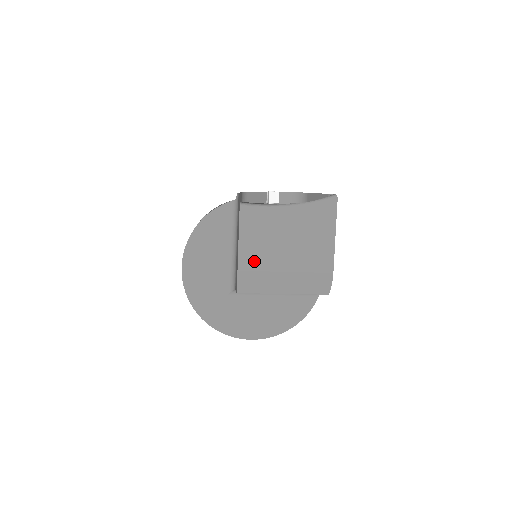
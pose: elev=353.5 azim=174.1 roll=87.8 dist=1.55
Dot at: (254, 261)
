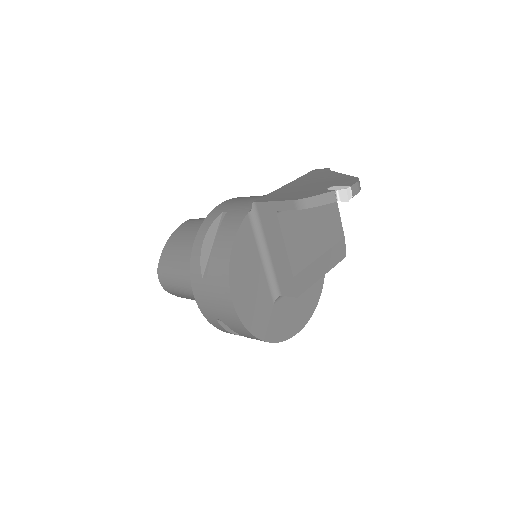
Dot at: (300, 260)
